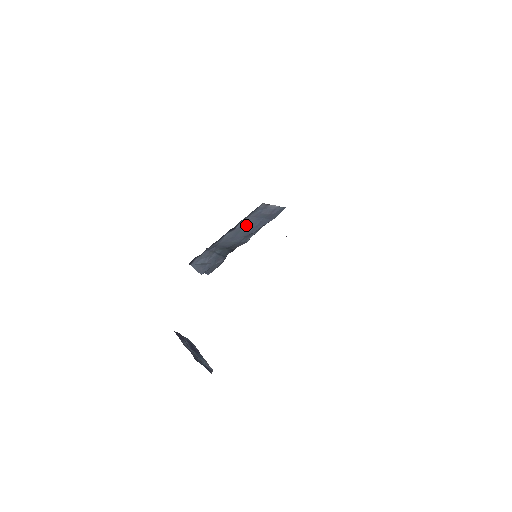
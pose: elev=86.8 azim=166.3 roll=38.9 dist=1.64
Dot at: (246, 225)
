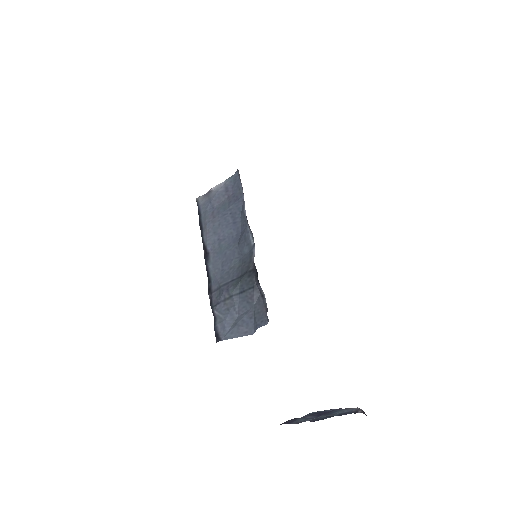
Dot at: (218, 235)
